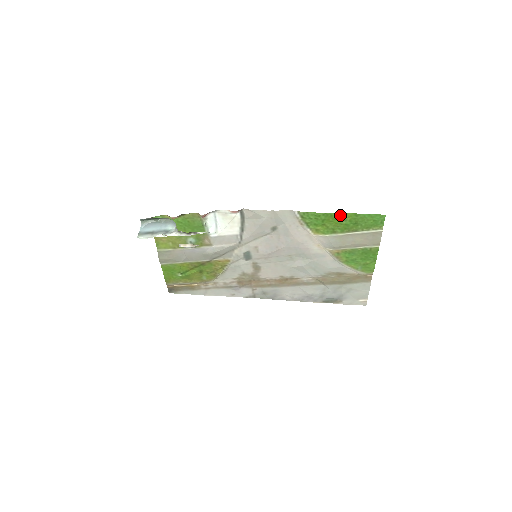
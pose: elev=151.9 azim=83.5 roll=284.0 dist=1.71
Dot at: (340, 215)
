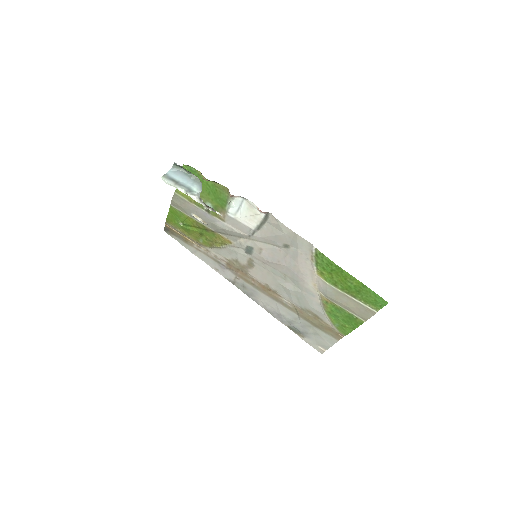
Dot at: (350, 276)
